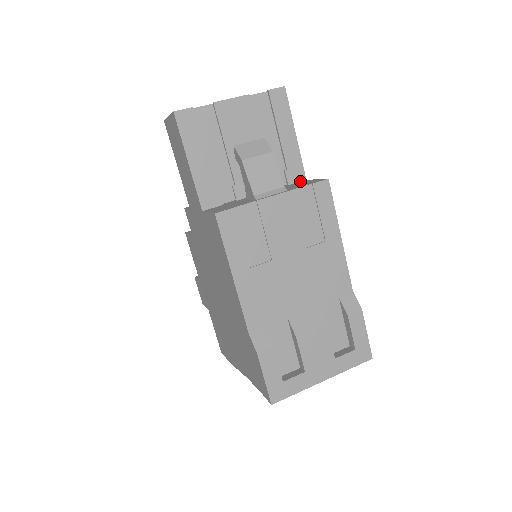
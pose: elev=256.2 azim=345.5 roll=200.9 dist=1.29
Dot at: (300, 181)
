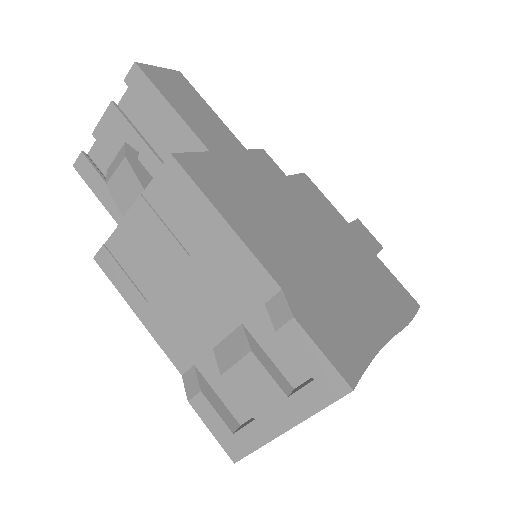
Dot at: occluded
